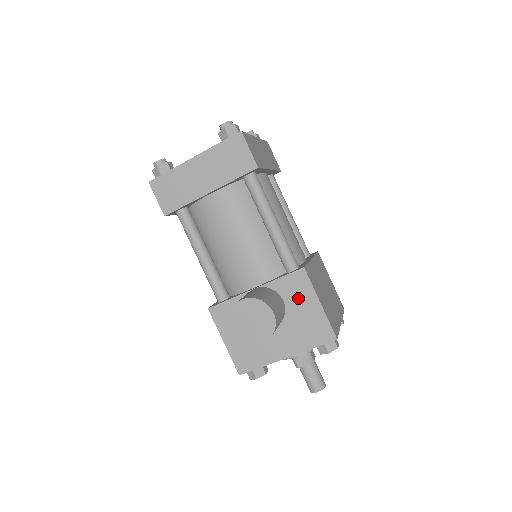
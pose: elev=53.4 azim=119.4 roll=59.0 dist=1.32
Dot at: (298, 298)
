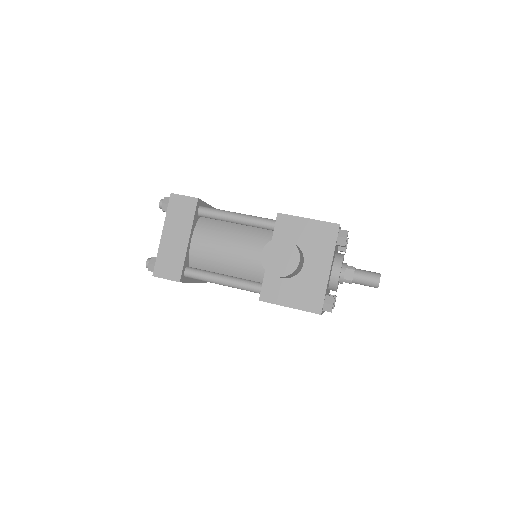
Dot at: (294, 231)
